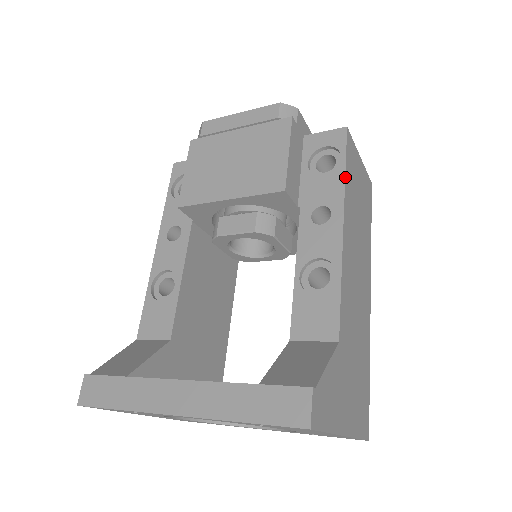
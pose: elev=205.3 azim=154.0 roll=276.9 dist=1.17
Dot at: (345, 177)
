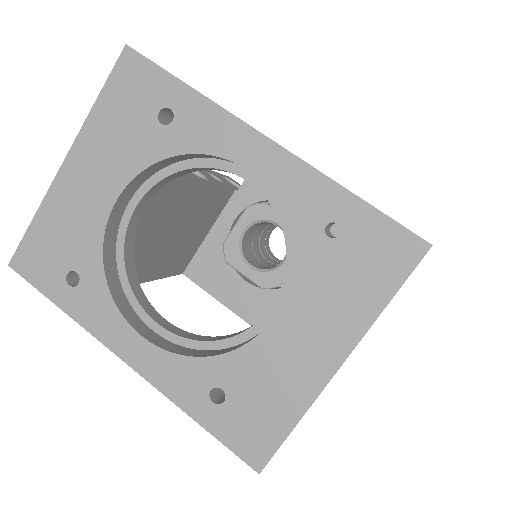
Dot at: occluded
